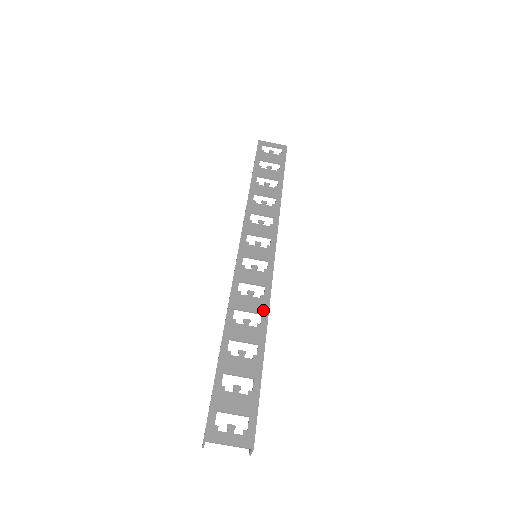
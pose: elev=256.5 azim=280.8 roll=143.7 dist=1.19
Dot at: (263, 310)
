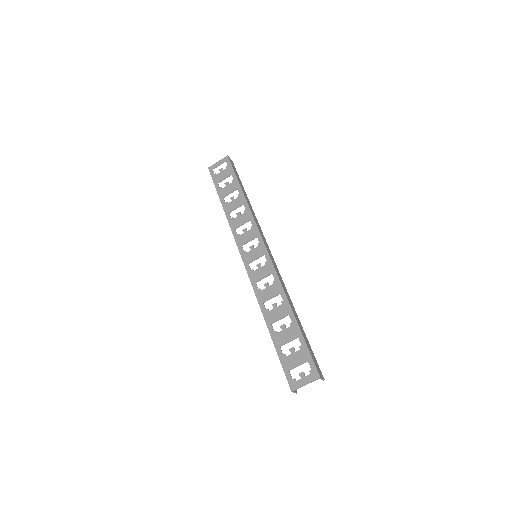
Dot at: (279, 290)
